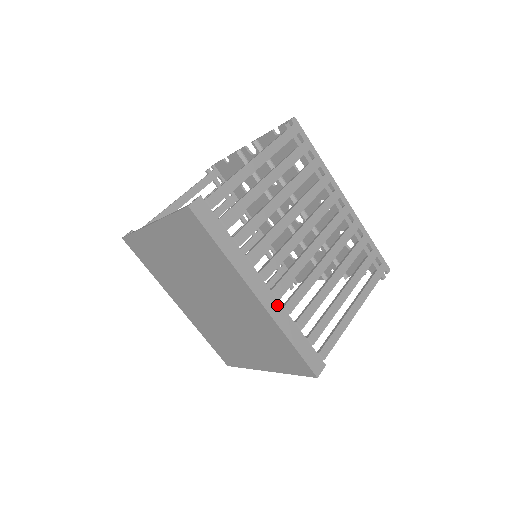
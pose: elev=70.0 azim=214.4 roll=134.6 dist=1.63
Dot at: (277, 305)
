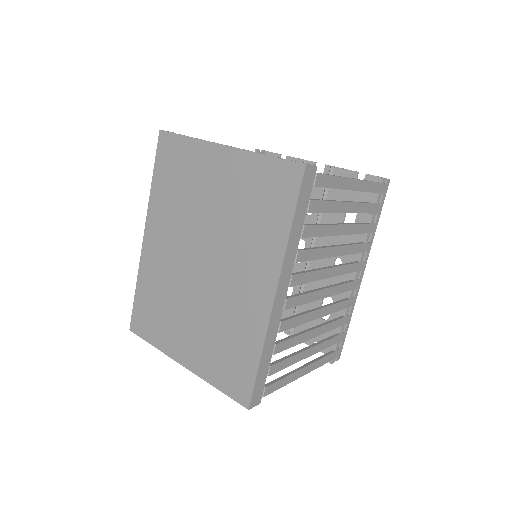
Dot at: (279, 316)
